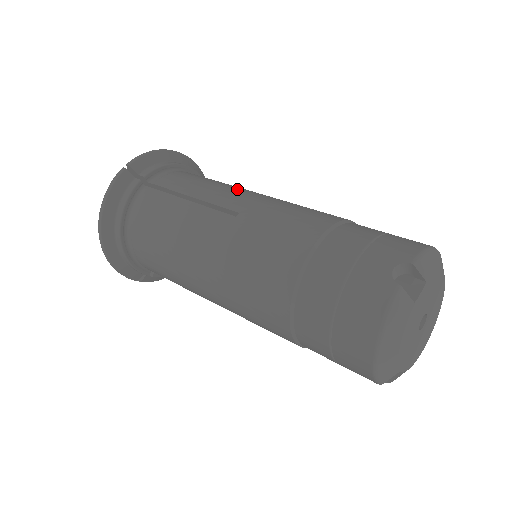
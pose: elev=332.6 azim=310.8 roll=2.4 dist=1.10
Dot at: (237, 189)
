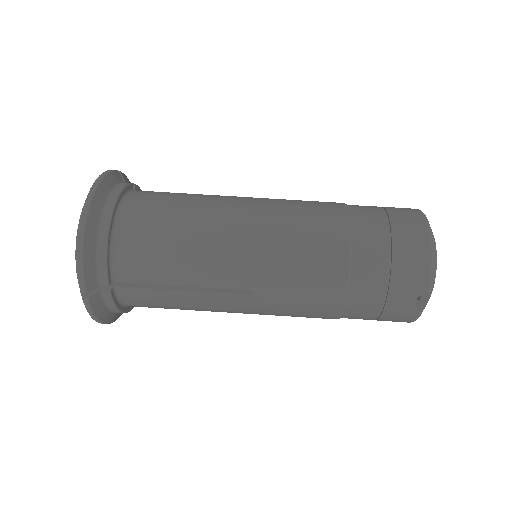
Dot at: (217, 252)
